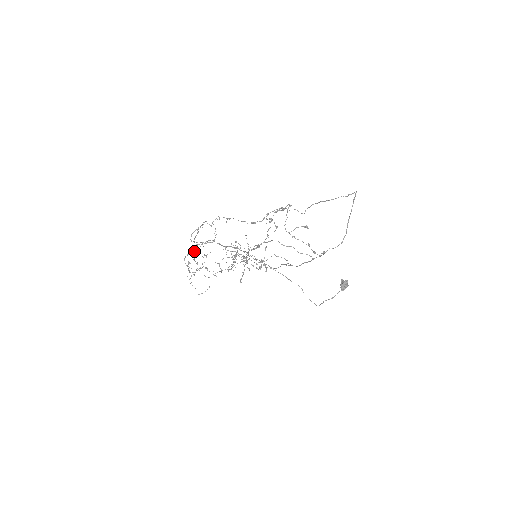
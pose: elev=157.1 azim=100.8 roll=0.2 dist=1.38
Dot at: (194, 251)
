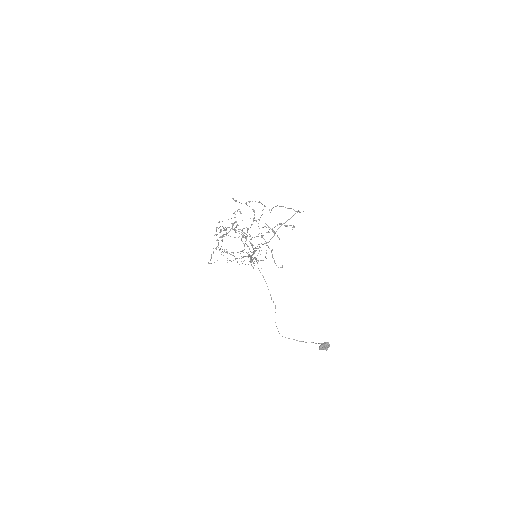
Dot at: occluded
